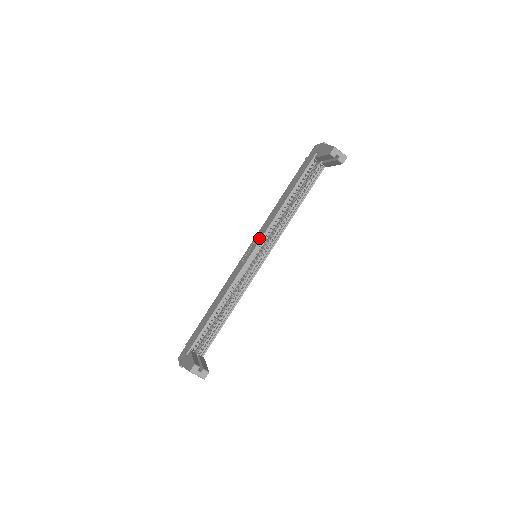
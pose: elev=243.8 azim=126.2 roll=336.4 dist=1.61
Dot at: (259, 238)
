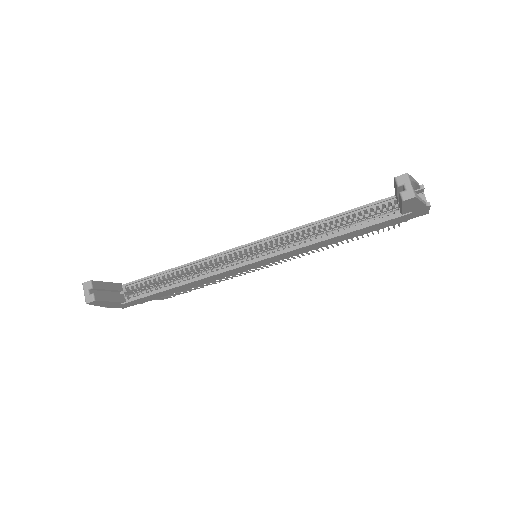
Dot at: occluded
